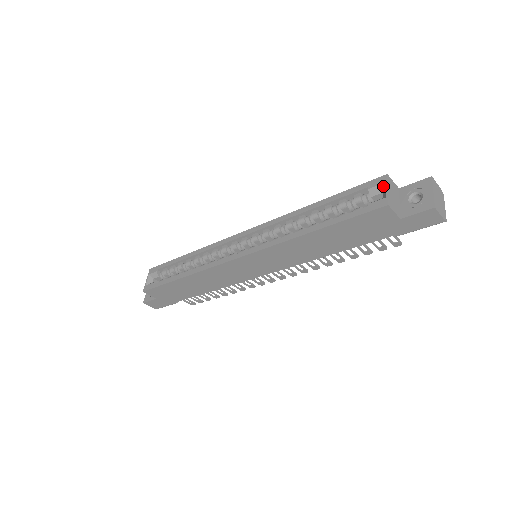
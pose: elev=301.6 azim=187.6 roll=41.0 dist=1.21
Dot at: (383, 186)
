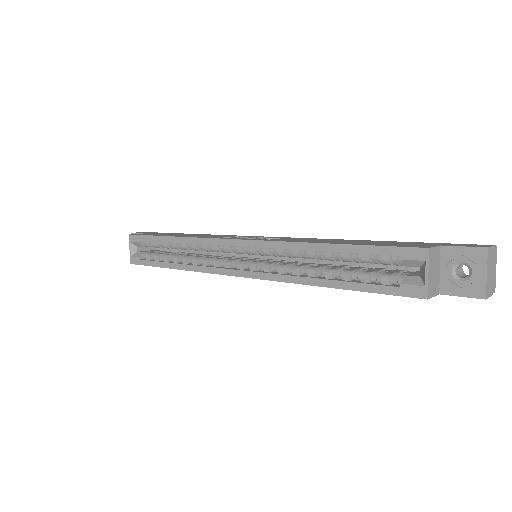
Dot at: (422, 263)
